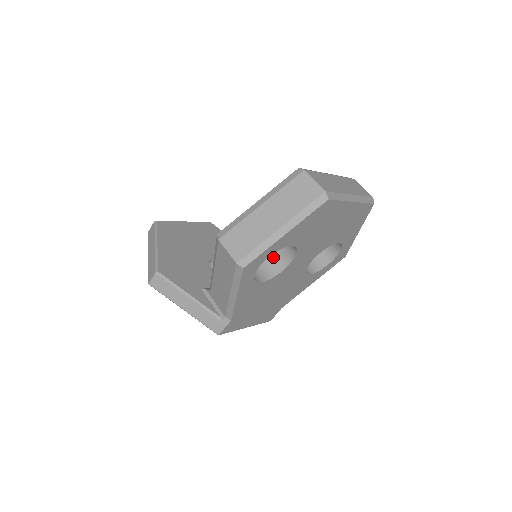
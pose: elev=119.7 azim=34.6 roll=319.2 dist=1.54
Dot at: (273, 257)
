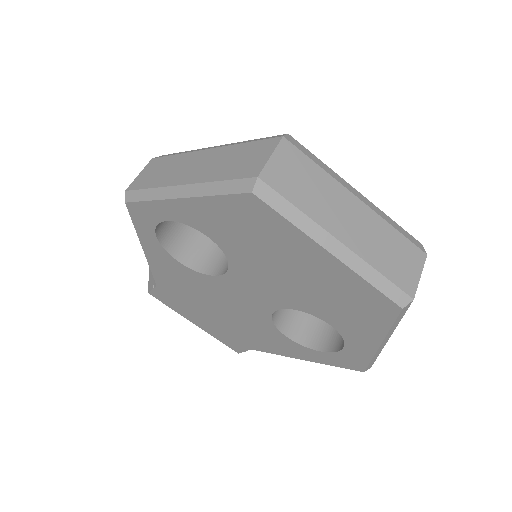
Dot at: occluded
